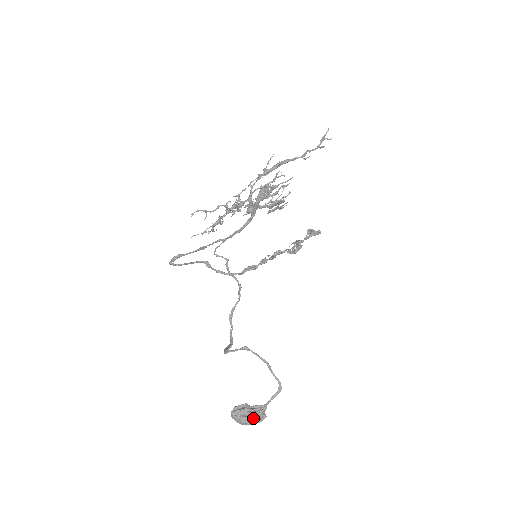
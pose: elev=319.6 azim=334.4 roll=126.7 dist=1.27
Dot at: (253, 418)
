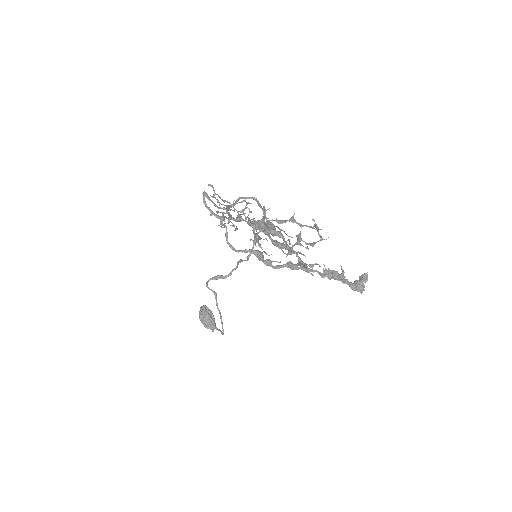
Dot at: (203, 324)
